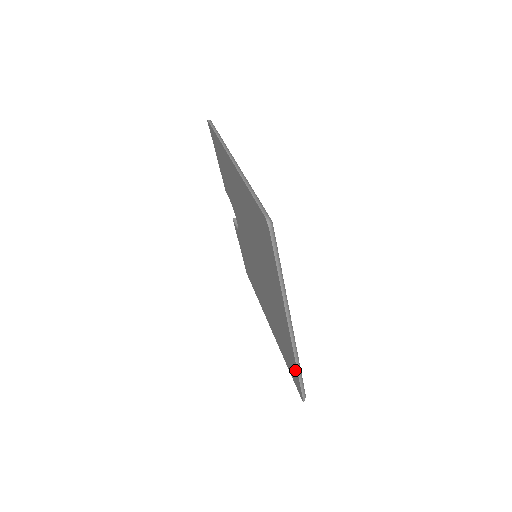
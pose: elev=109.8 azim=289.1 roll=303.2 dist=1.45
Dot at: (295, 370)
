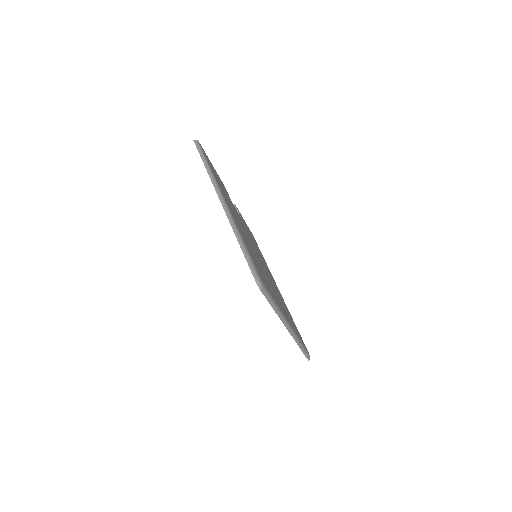
Dot at: occluded
